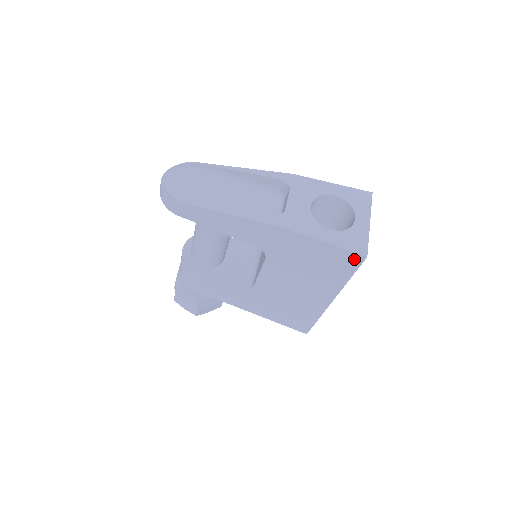
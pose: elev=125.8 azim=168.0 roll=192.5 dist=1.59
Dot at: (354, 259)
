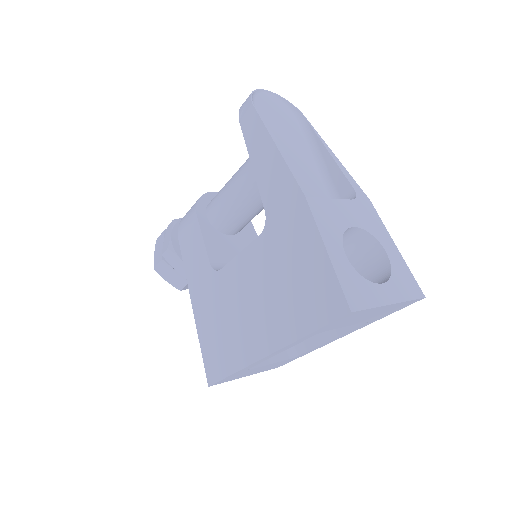
Dot at: (336, 304)
